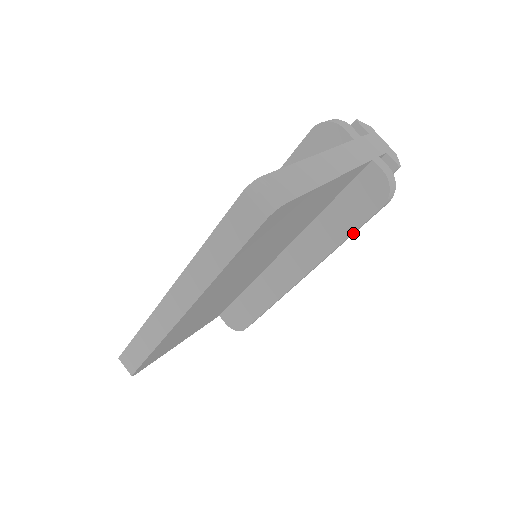
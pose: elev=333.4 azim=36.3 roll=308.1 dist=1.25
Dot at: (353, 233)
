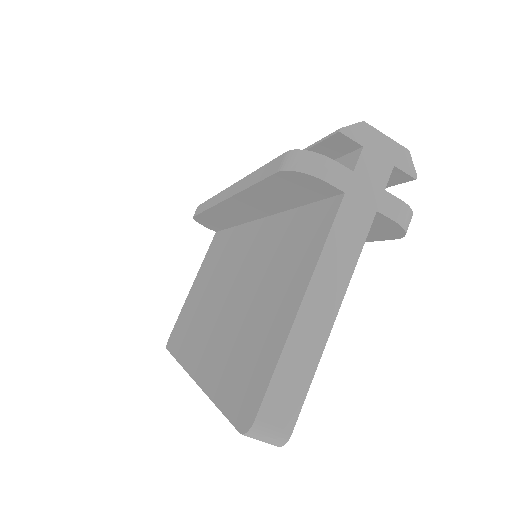
Dot at: occluded
